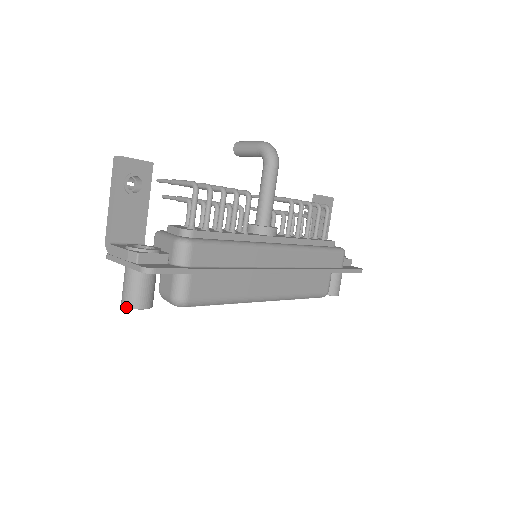
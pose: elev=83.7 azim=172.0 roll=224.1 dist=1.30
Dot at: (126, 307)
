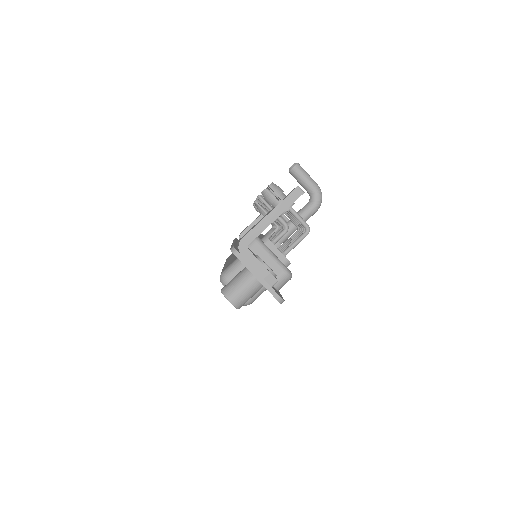
Dot at: (232, 304)
